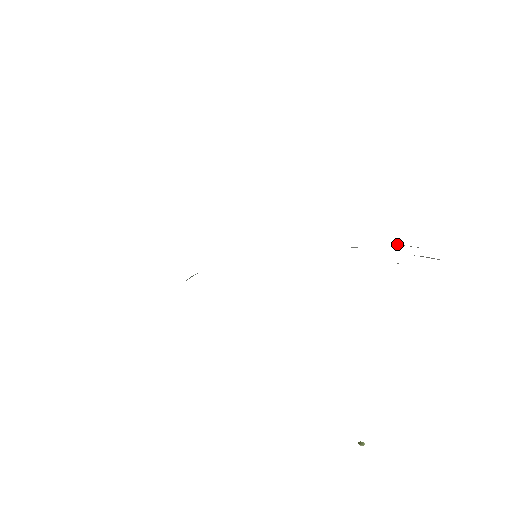
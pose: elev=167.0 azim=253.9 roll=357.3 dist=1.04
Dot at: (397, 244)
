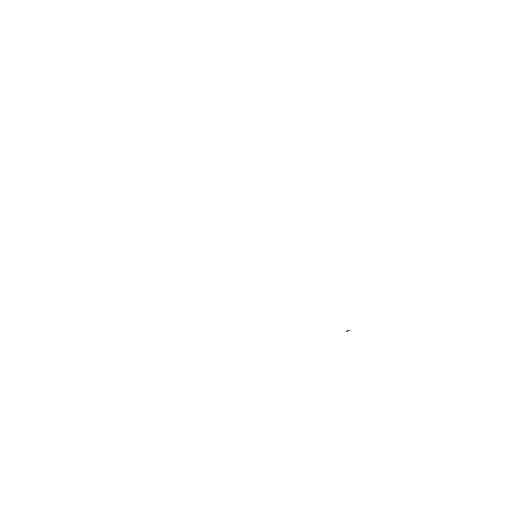
Dot at: occluded
